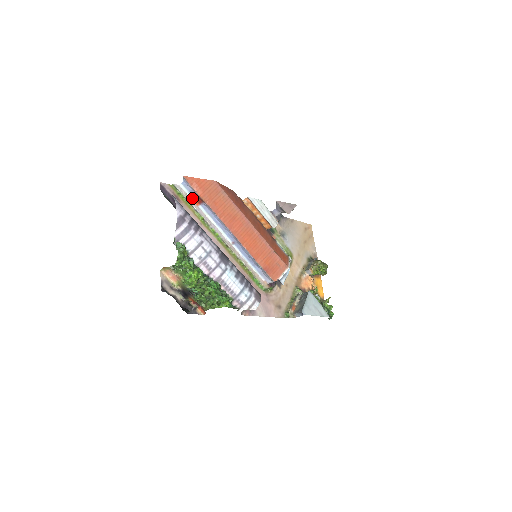
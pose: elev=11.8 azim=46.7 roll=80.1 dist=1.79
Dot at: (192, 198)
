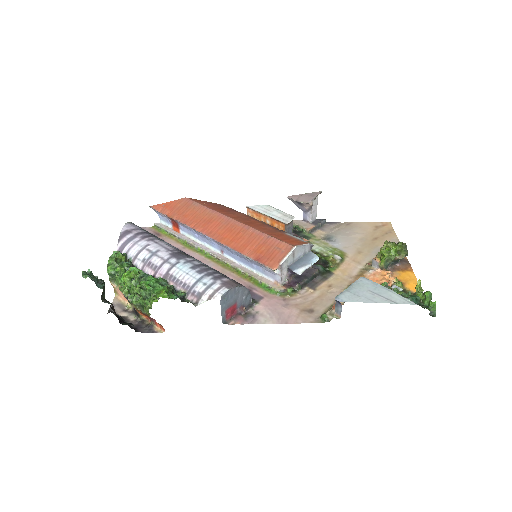
Dot at: (172, 228)
